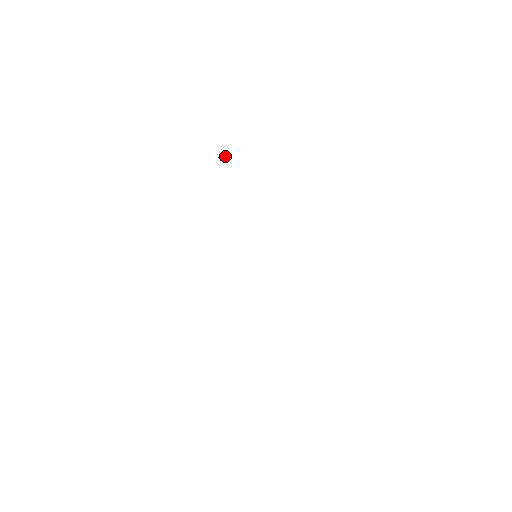
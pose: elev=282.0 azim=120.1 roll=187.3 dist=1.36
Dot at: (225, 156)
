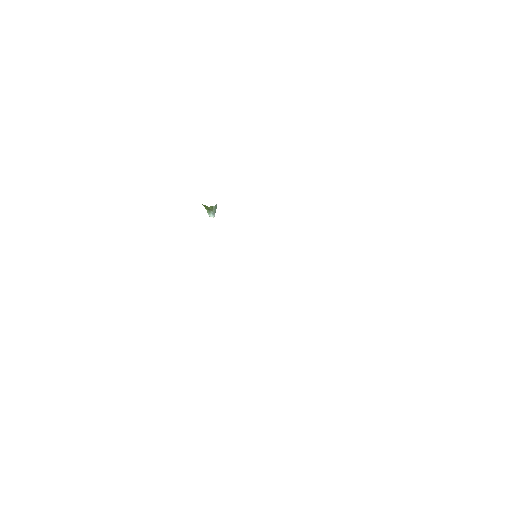
Dot at: (214, 210)
